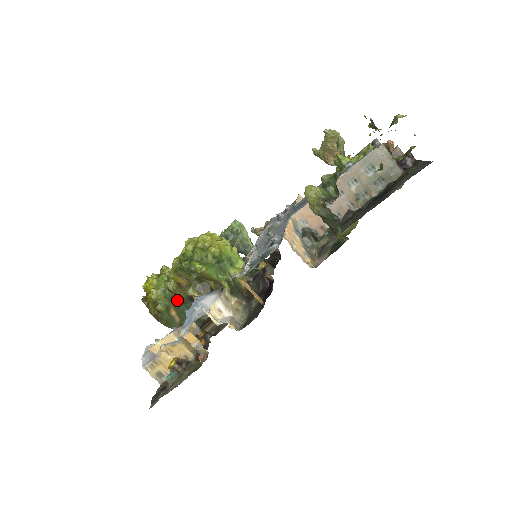
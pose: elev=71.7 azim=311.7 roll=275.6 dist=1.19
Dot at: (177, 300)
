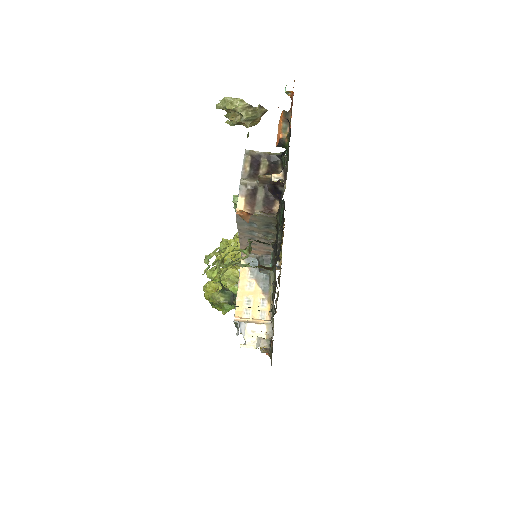
Dot at: occluded
